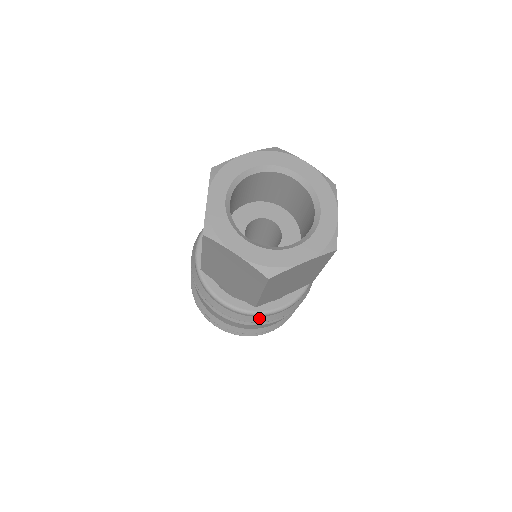
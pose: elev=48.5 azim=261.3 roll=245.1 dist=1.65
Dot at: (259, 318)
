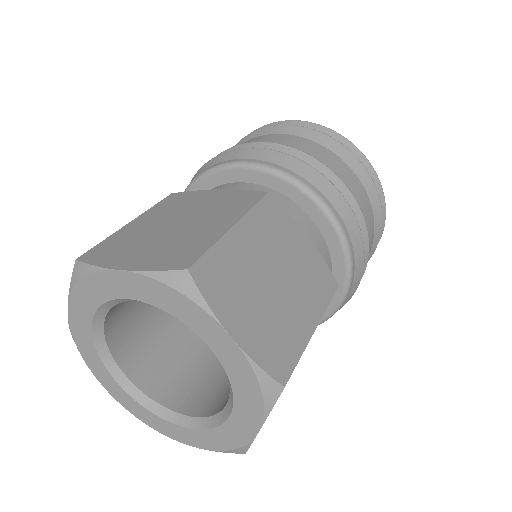
Dot at: occluded
